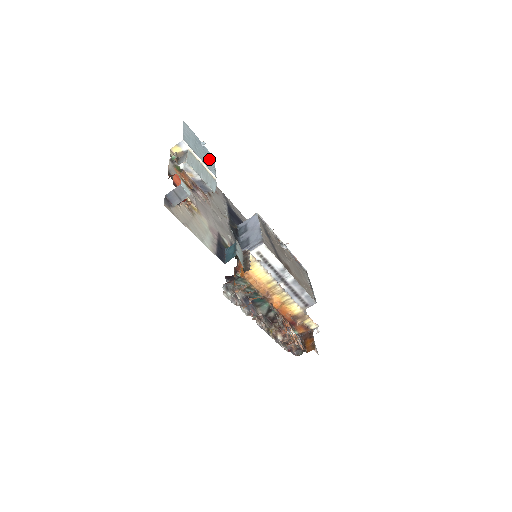
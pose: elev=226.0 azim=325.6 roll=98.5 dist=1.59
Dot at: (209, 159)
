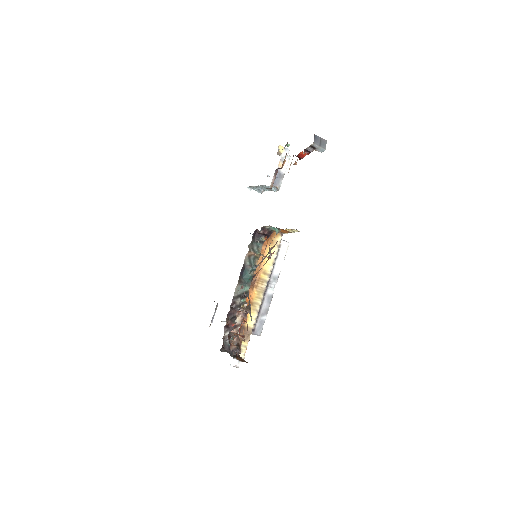
Dot at: occluded
